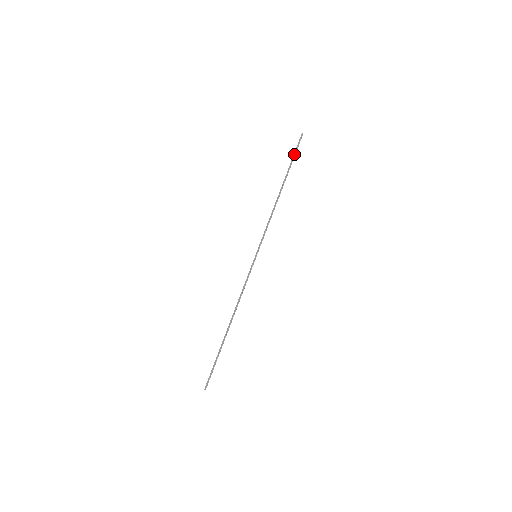
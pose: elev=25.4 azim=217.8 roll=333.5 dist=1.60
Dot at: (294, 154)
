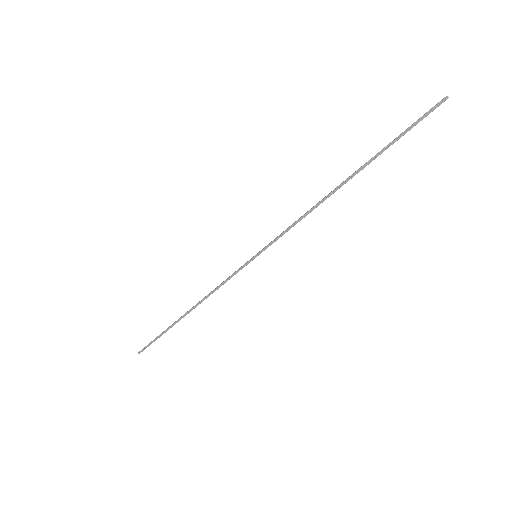
Dot at: (405, 133)
